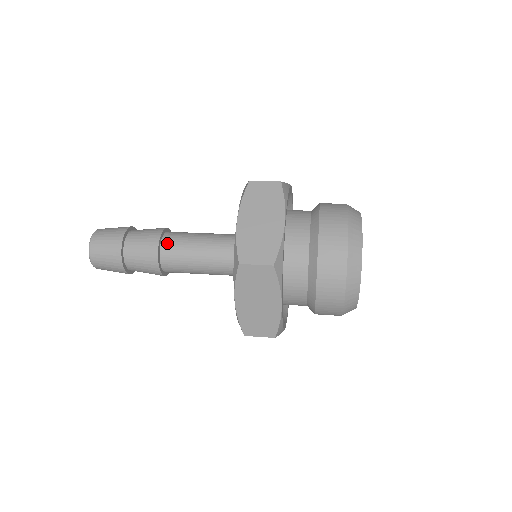
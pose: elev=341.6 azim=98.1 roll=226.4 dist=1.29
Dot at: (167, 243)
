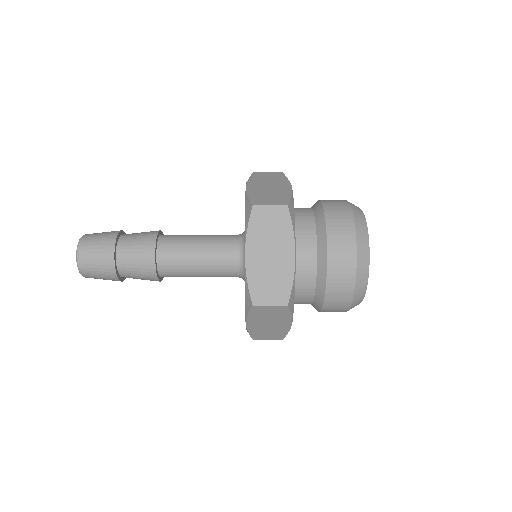
Dot at: (163, 256)
